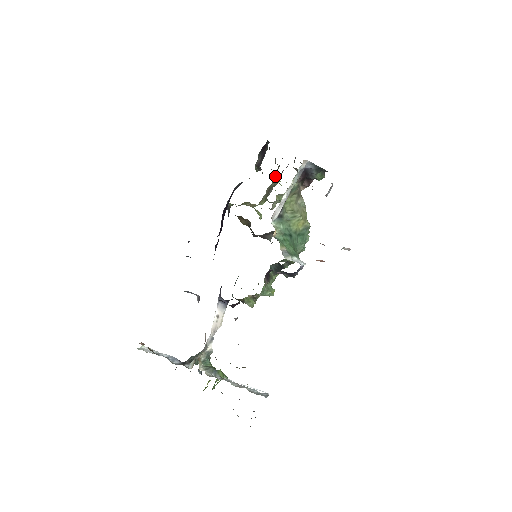
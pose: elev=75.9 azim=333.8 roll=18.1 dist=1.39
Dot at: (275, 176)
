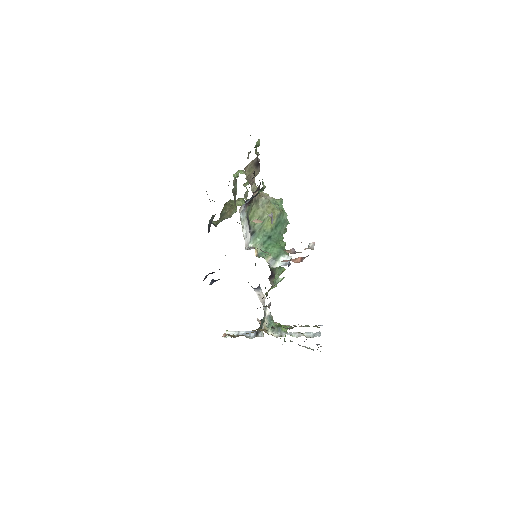
Dot at: occluded
